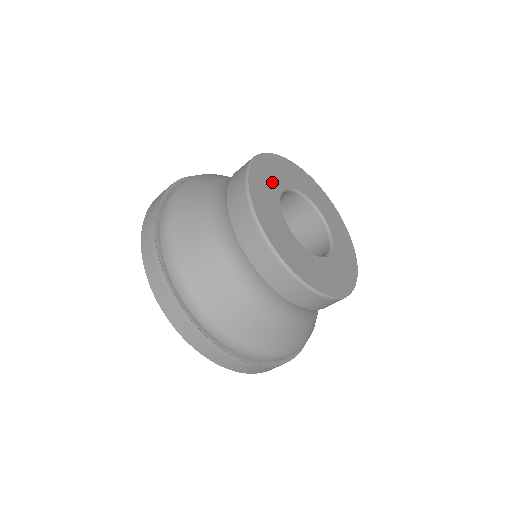
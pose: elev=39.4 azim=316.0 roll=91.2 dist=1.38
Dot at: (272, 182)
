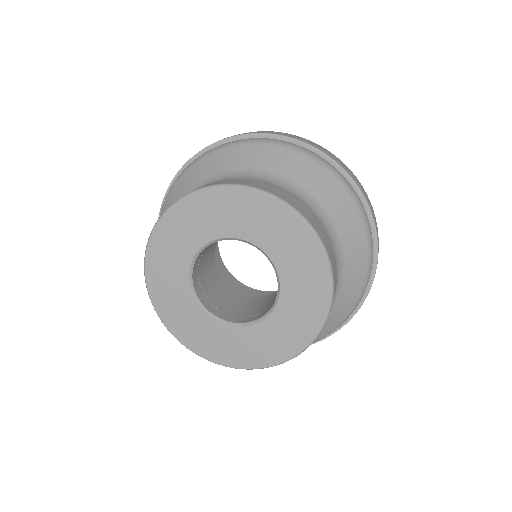
Dot at: (174, 279)
